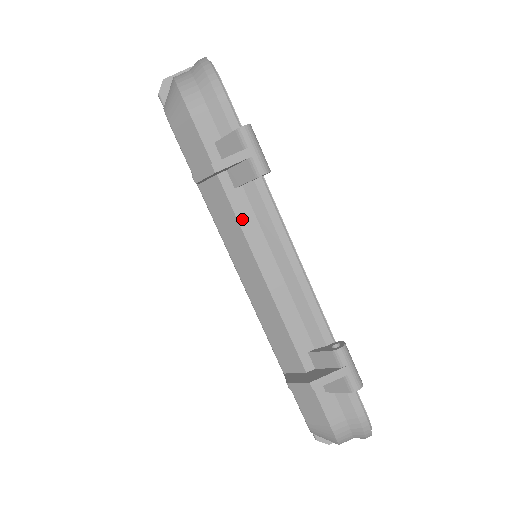
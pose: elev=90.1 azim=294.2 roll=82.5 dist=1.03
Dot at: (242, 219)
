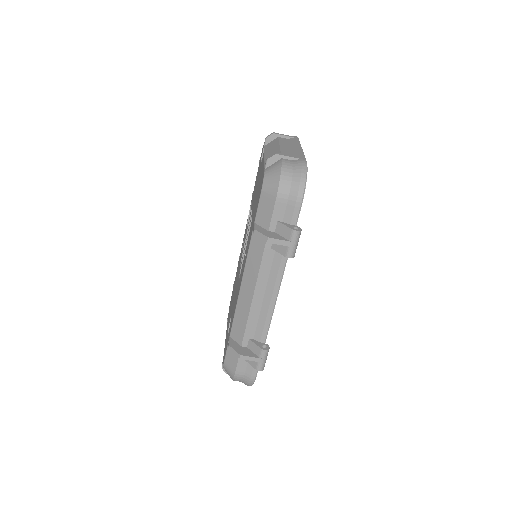
Dot at: (264, 264)
